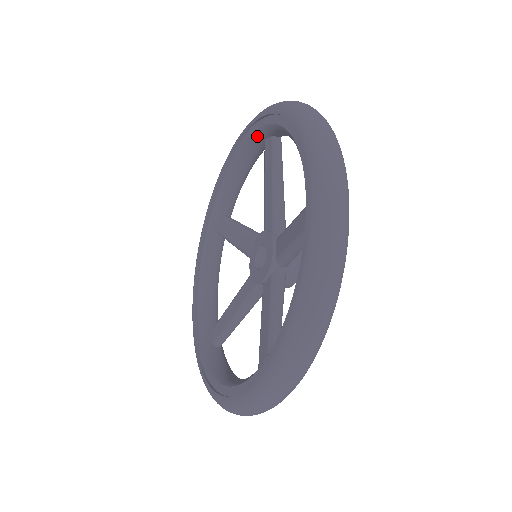
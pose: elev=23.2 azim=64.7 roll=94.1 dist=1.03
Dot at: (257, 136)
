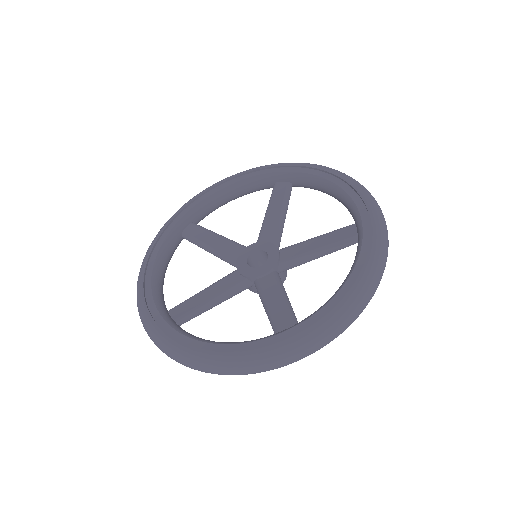
Dot at: (273, 176)
